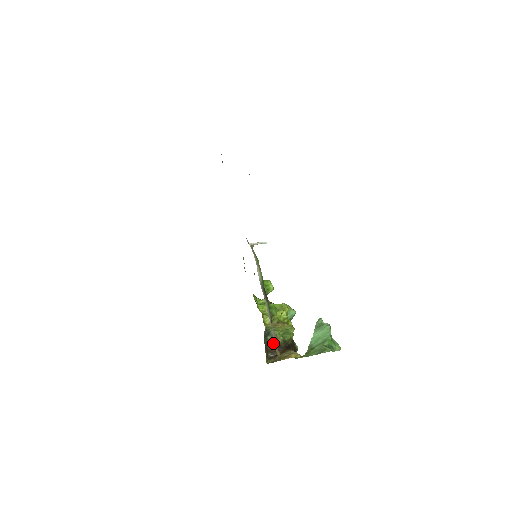
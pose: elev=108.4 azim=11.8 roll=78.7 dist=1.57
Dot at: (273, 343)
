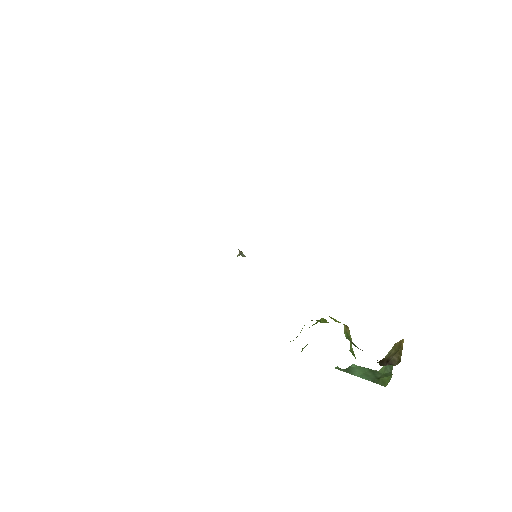
Dot at: occluded
